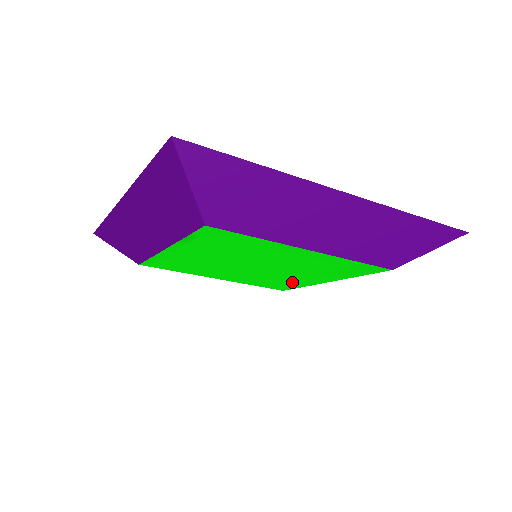
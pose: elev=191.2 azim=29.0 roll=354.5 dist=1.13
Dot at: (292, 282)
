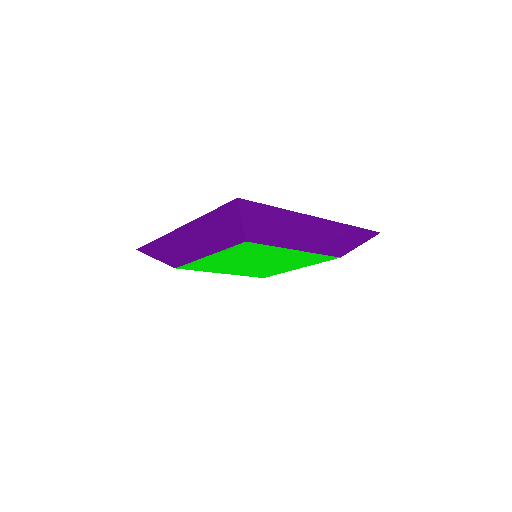
Dot at: (274, 271)
